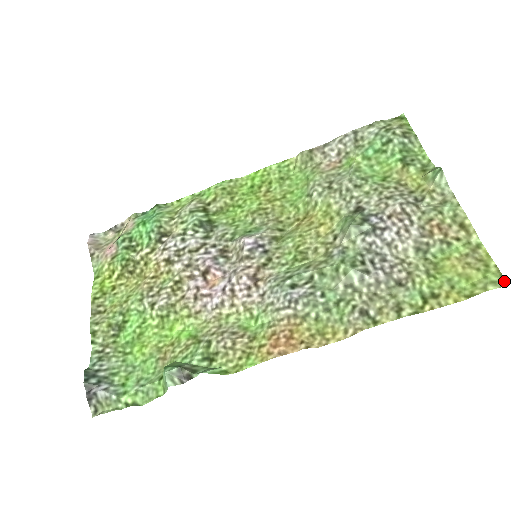
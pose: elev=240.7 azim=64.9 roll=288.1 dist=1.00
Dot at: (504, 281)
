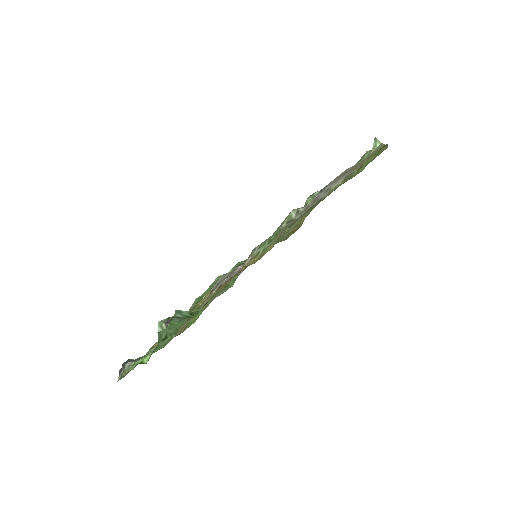
Dot at: (385, 145)
